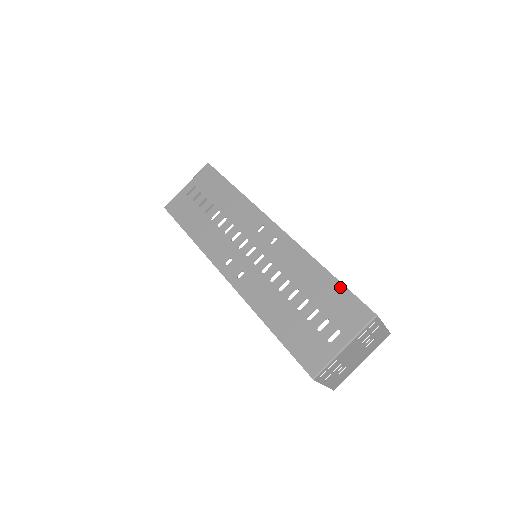
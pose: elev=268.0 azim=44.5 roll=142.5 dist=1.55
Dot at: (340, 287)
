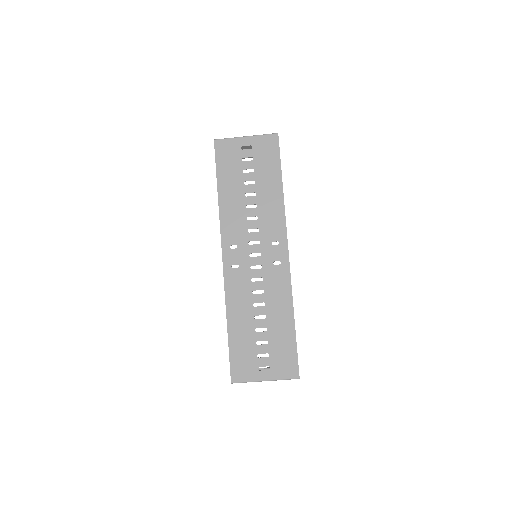
Dot at: (293, 340)
